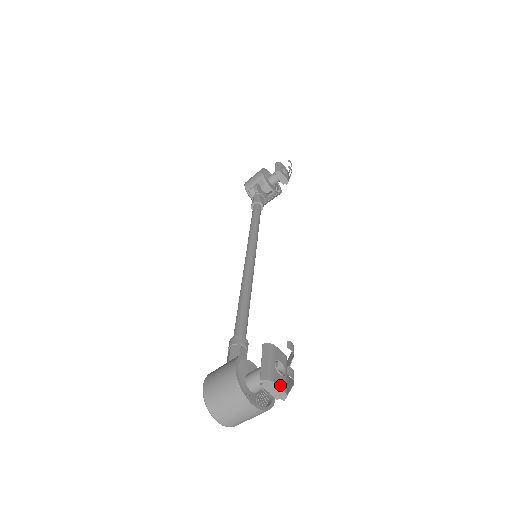
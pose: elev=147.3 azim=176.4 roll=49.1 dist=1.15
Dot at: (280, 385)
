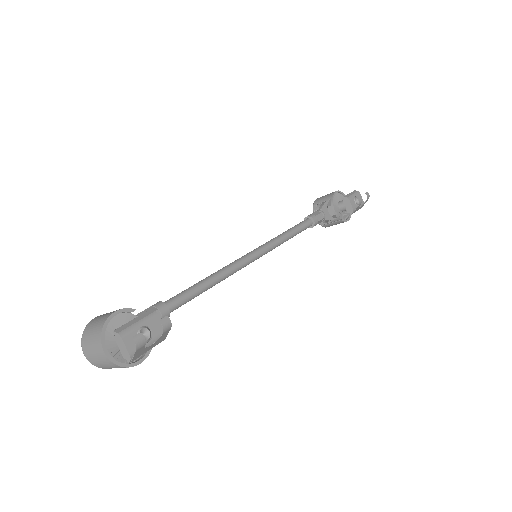
Dot at: (129, 346)
